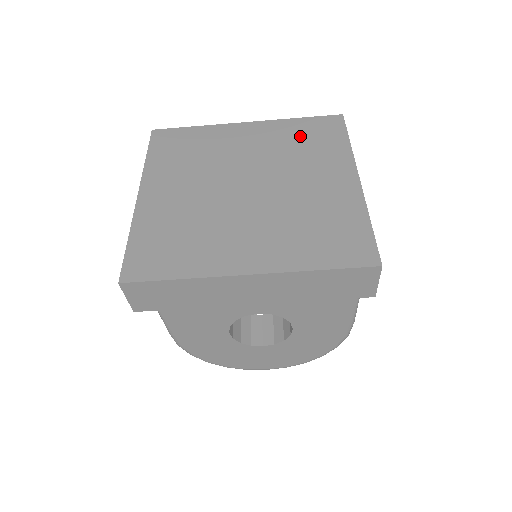
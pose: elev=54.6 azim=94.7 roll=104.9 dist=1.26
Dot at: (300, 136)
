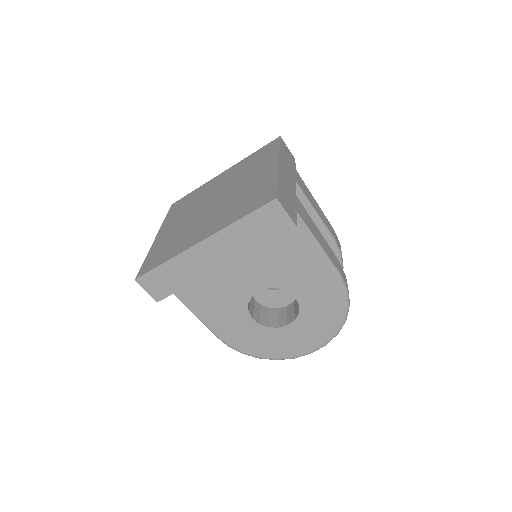
Dot at: (251, 161)
